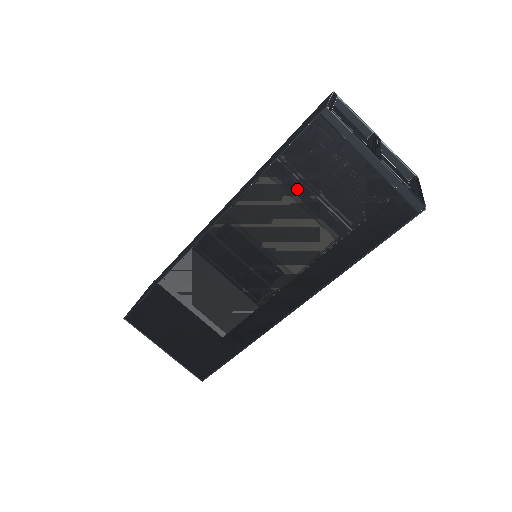
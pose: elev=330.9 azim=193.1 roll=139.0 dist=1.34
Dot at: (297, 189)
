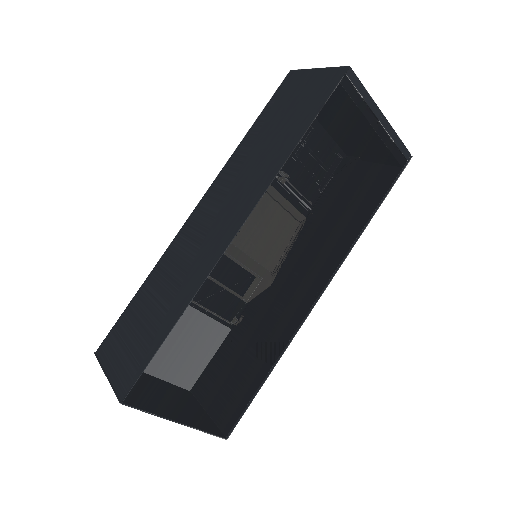
Dot at: (326, 155)
